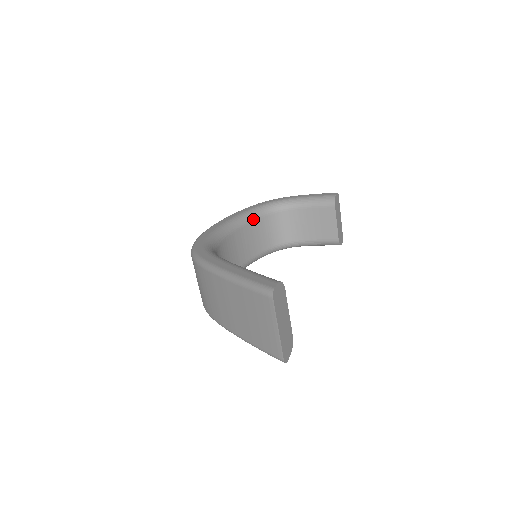
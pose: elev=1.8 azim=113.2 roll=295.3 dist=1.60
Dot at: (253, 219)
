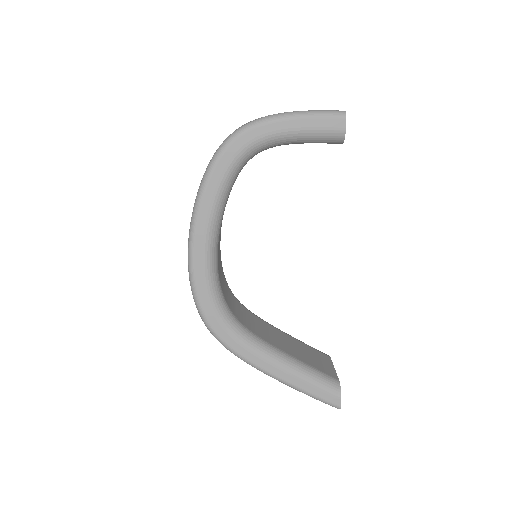
Dot at: (228, 197)
